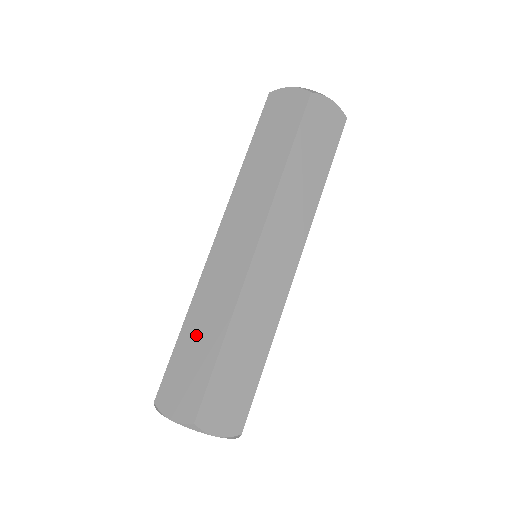
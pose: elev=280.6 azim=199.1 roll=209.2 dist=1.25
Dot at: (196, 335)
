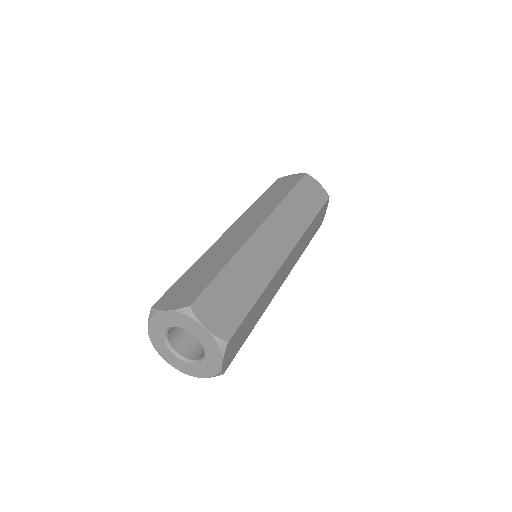
Dot at: occluded
